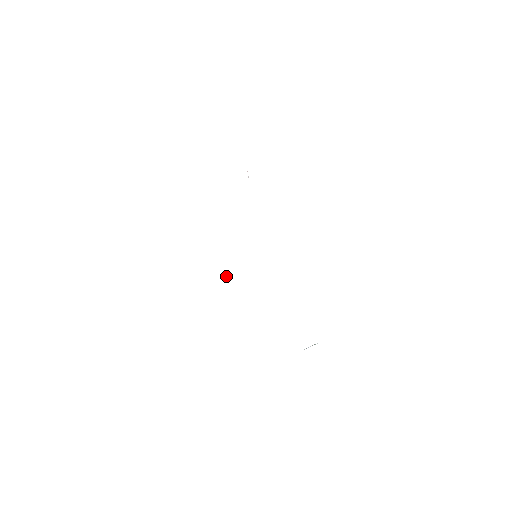
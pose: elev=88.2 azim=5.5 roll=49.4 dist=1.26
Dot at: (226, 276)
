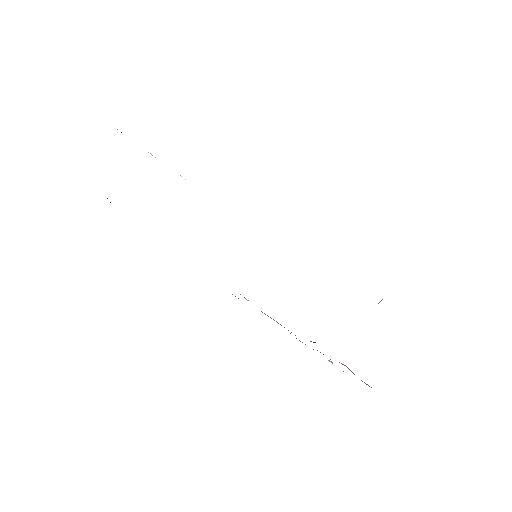
Dot at: occluded
